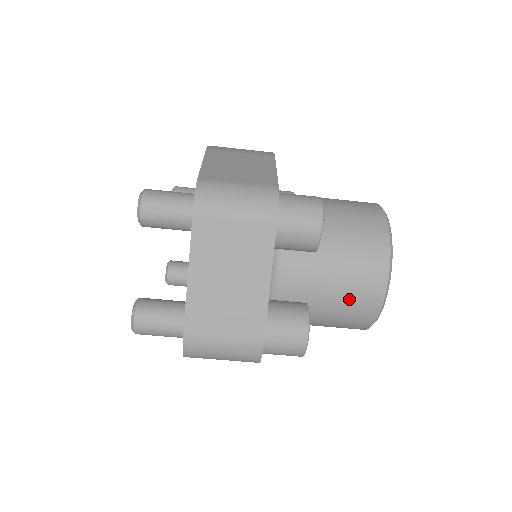
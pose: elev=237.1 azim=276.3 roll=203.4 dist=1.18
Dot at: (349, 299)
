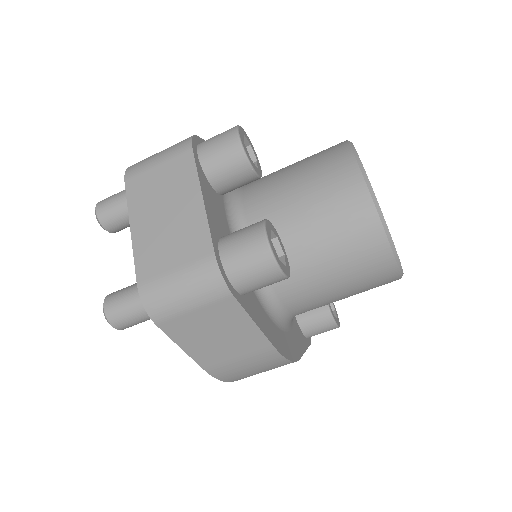
Dot at: (332, 214)
